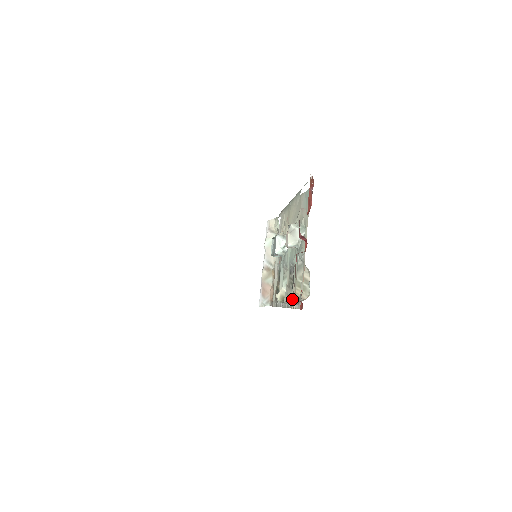
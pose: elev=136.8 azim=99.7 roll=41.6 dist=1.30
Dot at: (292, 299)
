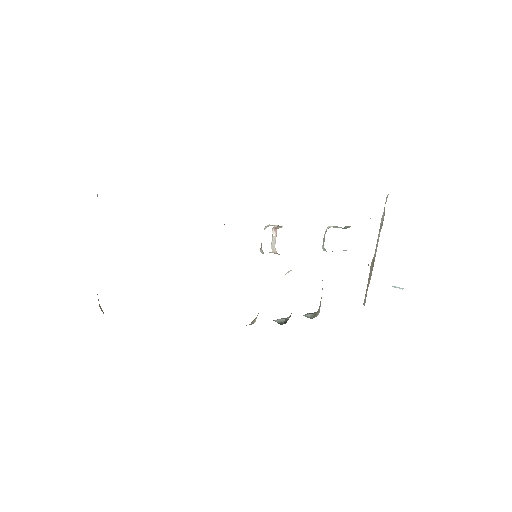
Dot at: occluded
